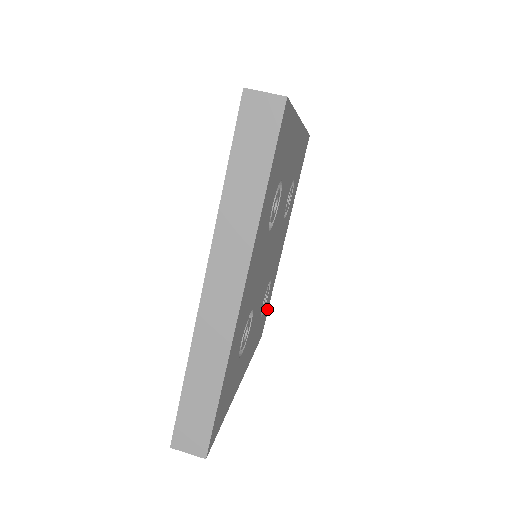
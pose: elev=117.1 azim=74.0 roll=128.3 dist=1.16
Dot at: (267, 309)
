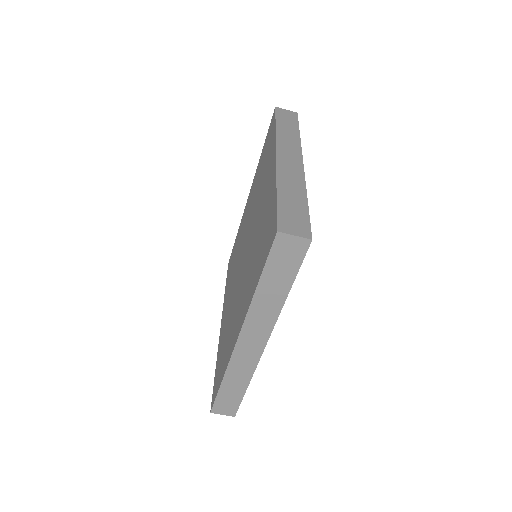
Dot at: occluded
